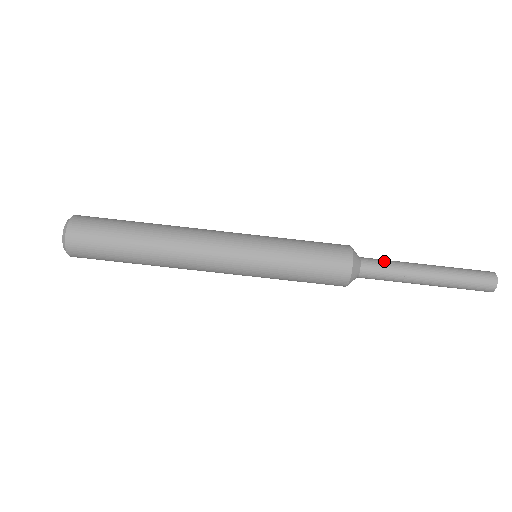
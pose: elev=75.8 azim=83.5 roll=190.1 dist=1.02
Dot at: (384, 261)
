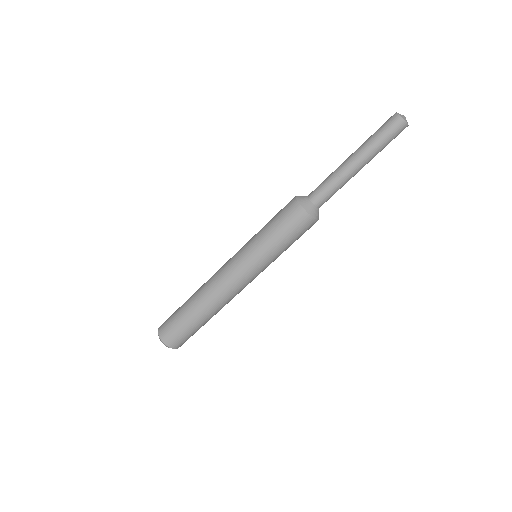
Dot at: (322, 183)
